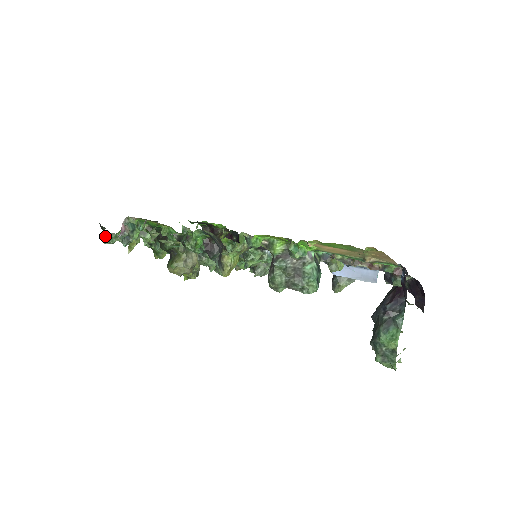
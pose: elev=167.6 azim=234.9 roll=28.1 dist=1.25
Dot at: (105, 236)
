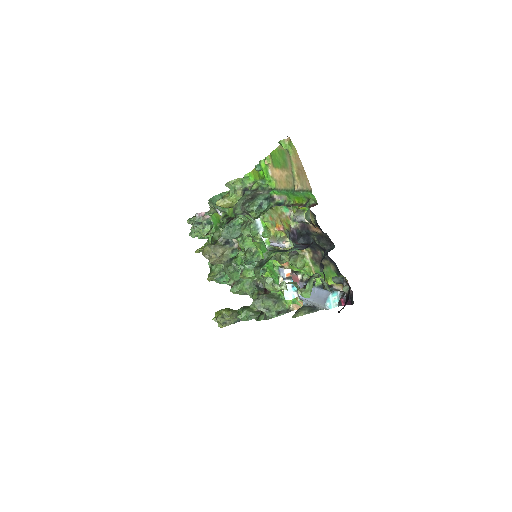
Dot at: occluded
